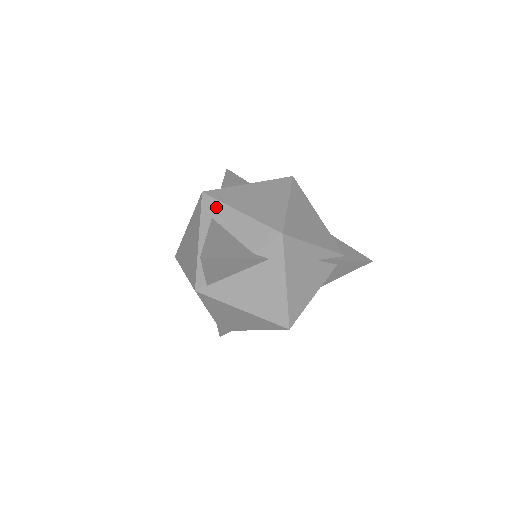
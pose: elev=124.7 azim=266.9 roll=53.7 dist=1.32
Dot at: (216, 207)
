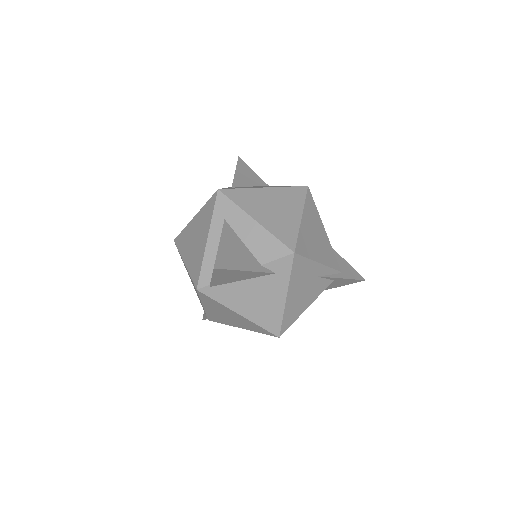
Dot at: (230, 209)
